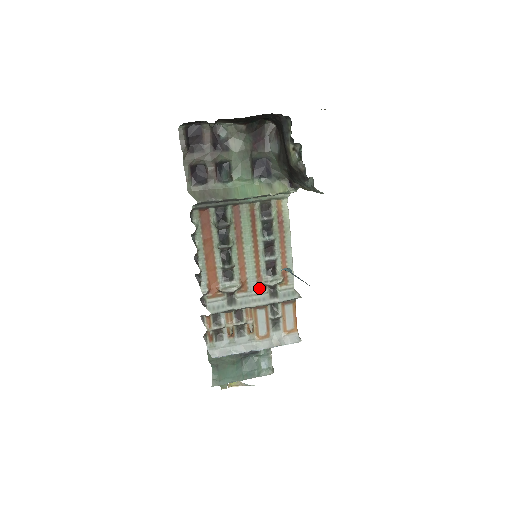
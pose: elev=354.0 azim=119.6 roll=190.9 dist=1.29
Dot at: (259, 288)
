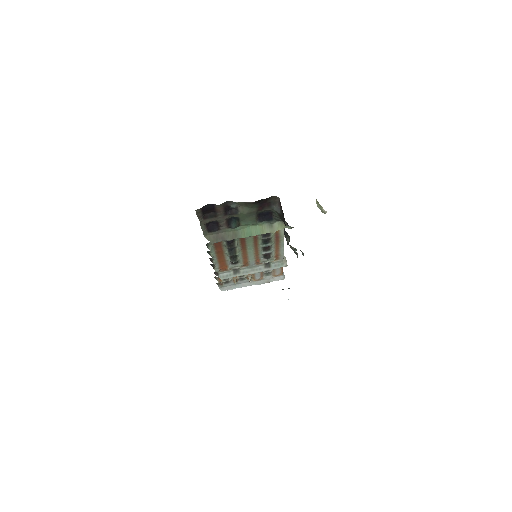
Dot at: (257, 264)
